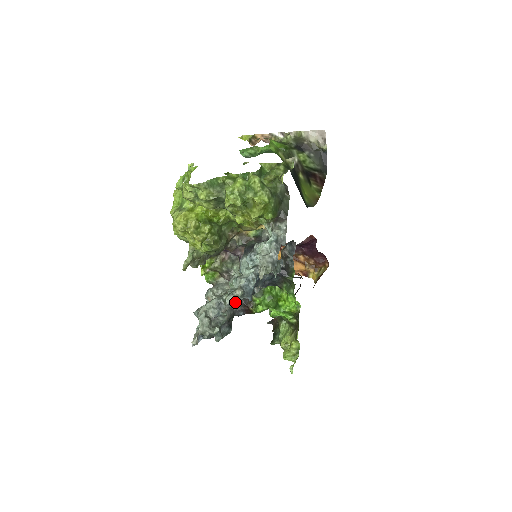
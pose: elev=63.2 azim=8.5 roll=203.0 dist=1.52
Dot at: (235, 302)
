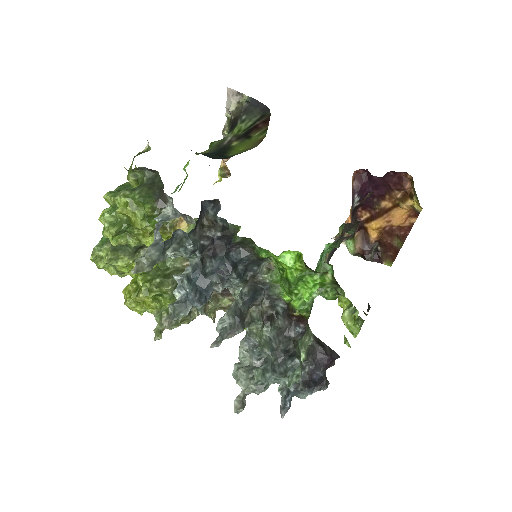
Dot at: (232, 323)
